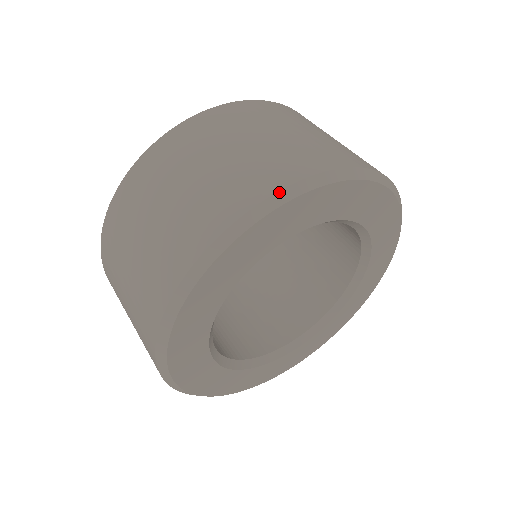
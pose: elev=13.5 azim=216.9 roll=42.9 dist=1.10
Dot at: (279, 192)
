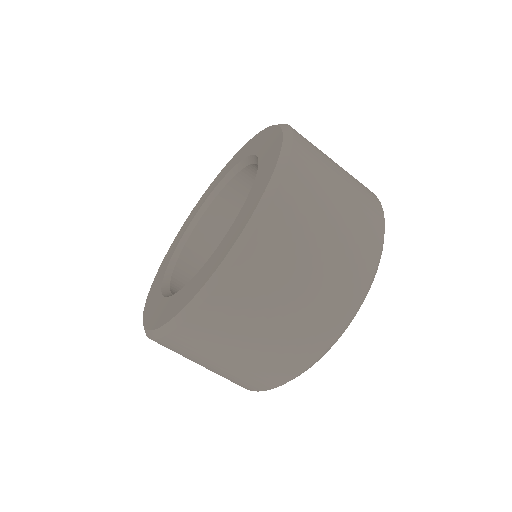
Dot at: occluded
